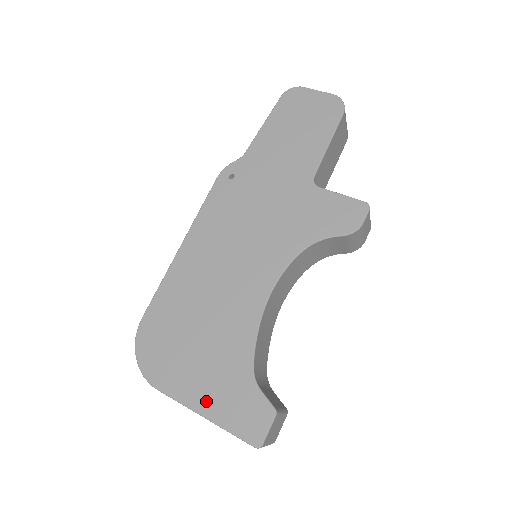
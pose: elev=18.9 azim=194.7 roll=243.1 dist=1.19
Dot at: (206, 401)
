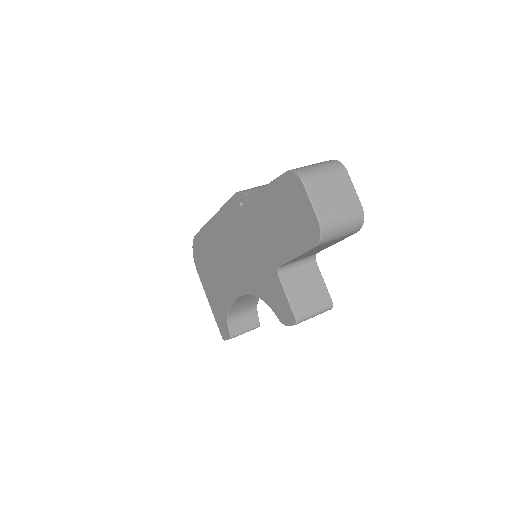
Dot at: (211, 302)
